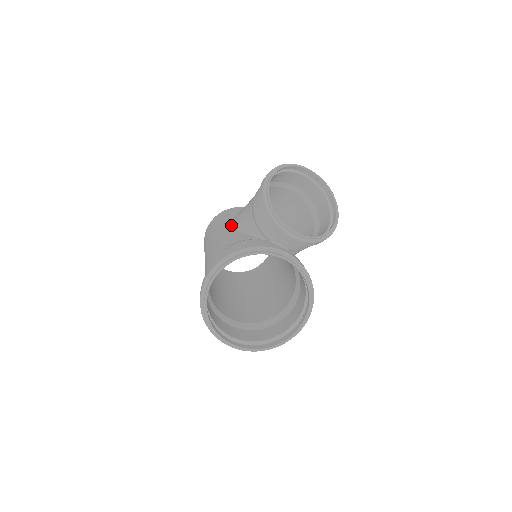
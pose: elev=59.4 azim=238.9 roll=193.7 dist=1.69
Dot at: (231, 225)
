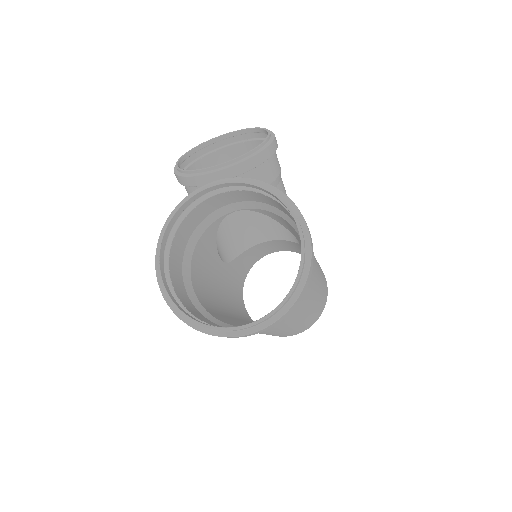
Dot at: occluded
